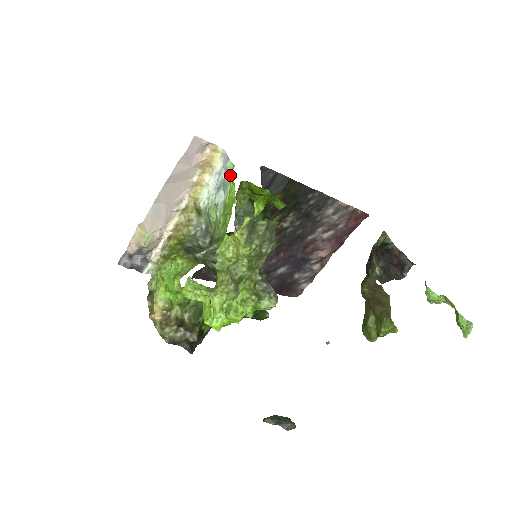
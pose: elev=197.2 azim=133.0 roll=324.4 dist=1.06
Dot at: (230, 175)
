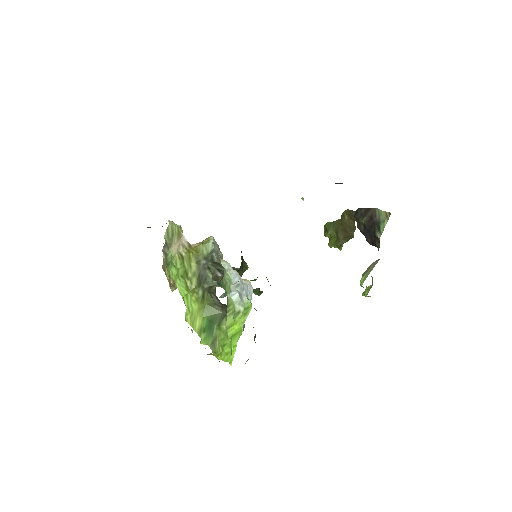
Dot at: (241, 327)
